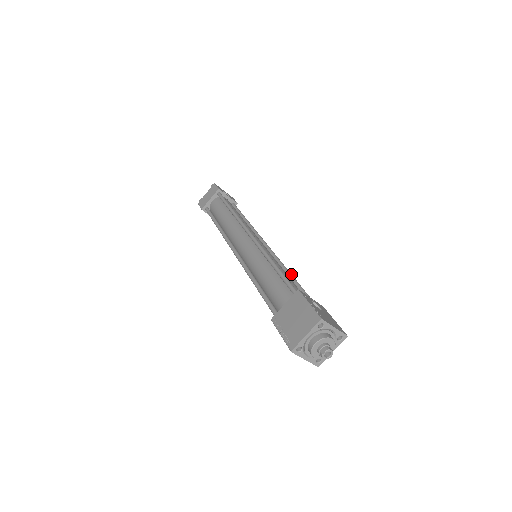
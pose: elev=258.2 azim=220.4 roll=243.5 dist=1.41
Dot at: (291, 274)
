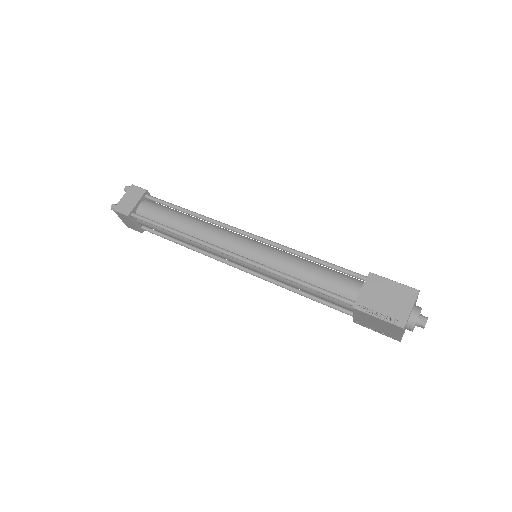
Dot at: occluded
